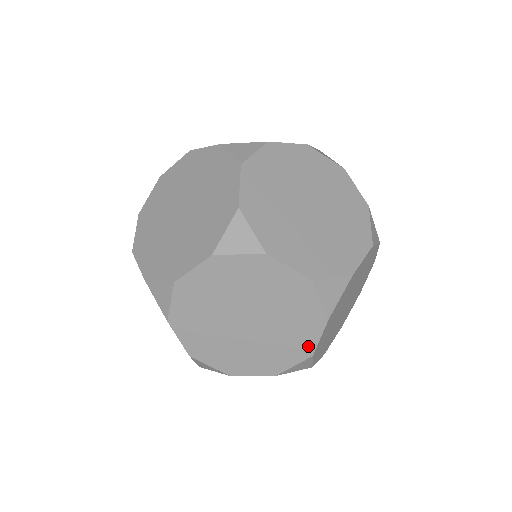
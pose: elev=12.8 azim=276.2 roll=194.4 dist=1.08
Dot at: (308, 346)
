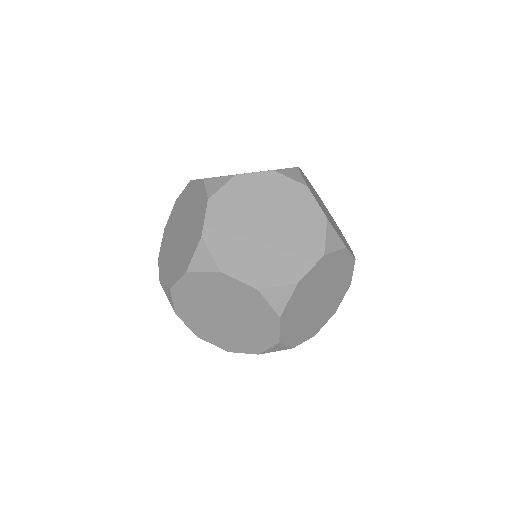
Dot at: occluded
